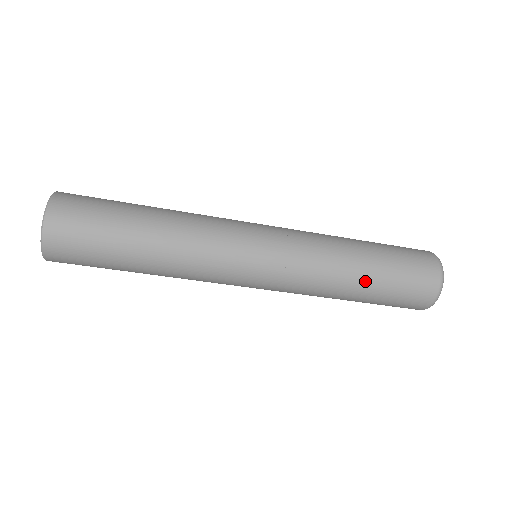
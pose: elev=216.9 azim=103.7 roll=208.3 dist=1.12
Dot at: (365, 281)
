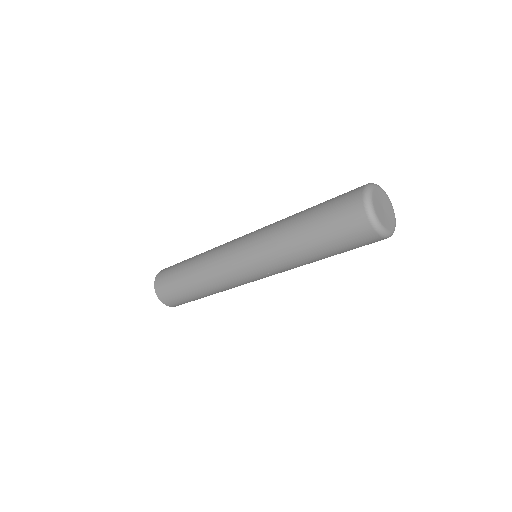
Dot at: occluded
